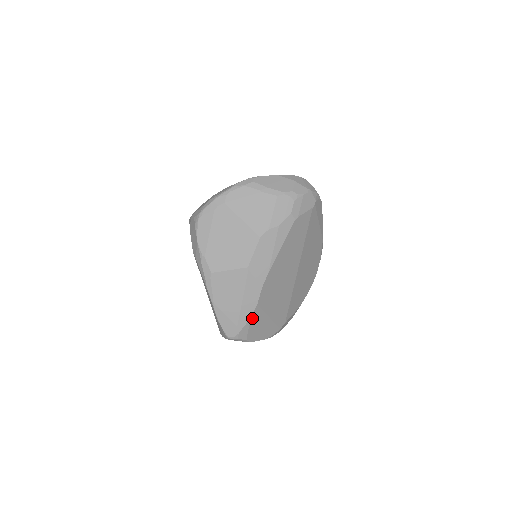
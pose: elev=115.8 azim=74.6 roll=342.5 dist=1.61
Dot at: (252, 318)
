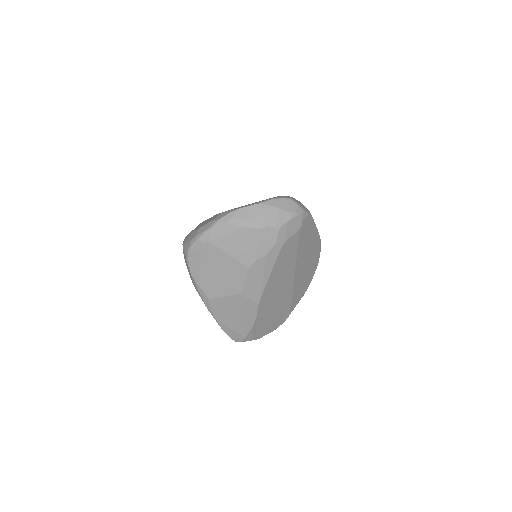
Dot at: (254, 327)
